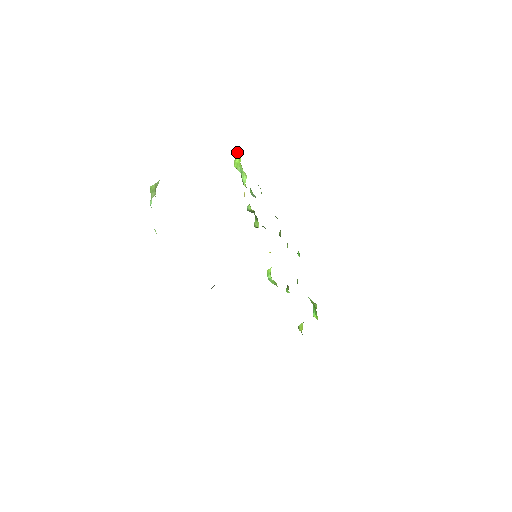
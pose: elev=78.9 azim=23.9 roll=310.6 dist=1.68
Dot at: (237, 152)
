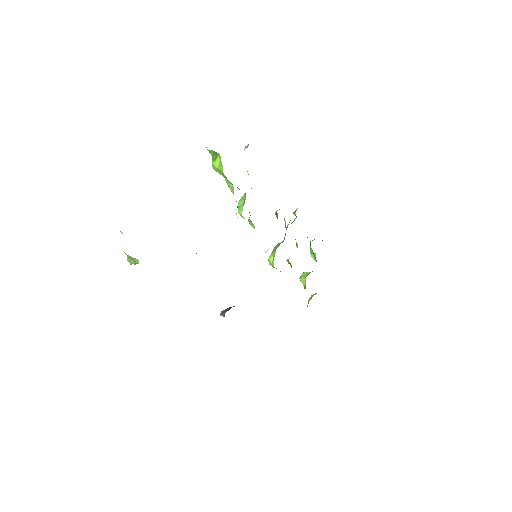
Dot at: (214, 155)
